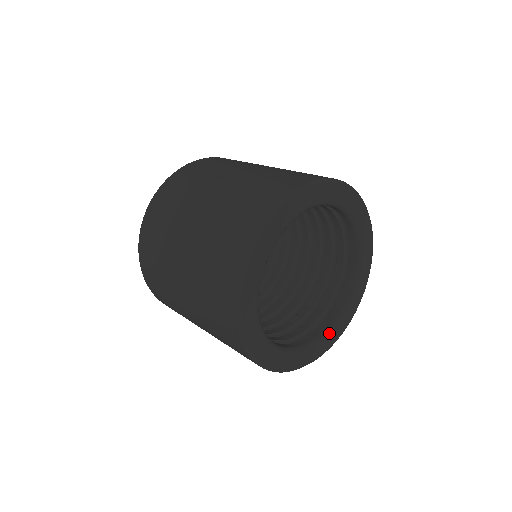
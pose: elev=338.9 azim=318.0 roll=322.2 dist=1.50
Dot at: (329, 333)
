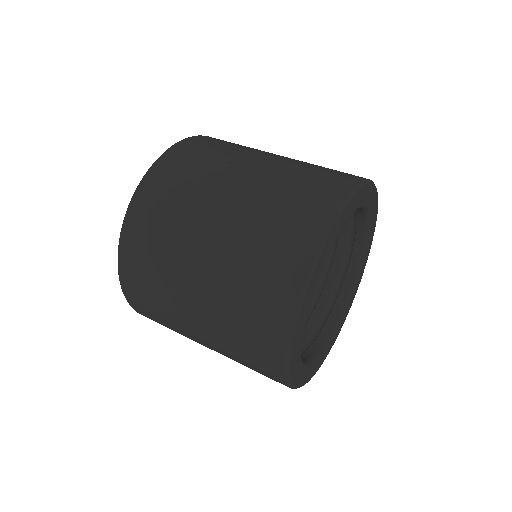
Dot at: (317, 359)
